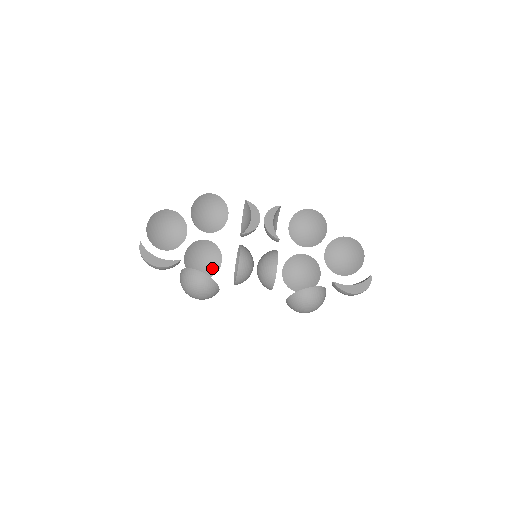
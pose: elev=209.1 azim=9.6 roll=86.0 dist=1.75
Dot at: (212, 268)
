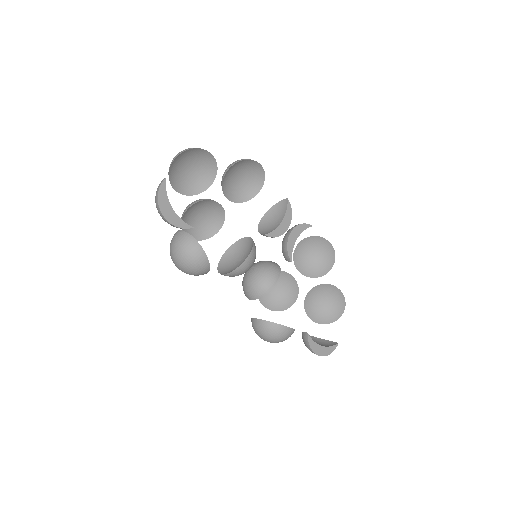
Dot at: (204, 232)
